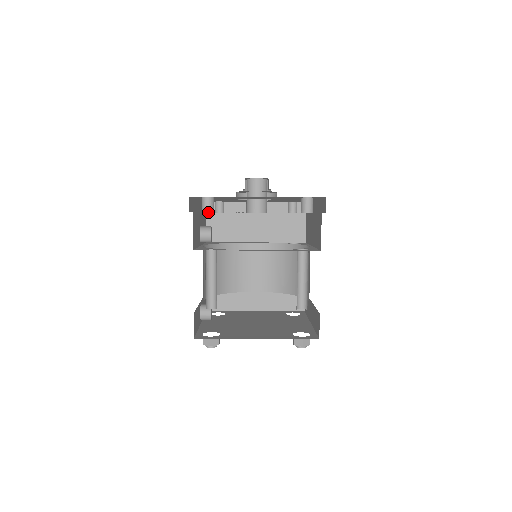
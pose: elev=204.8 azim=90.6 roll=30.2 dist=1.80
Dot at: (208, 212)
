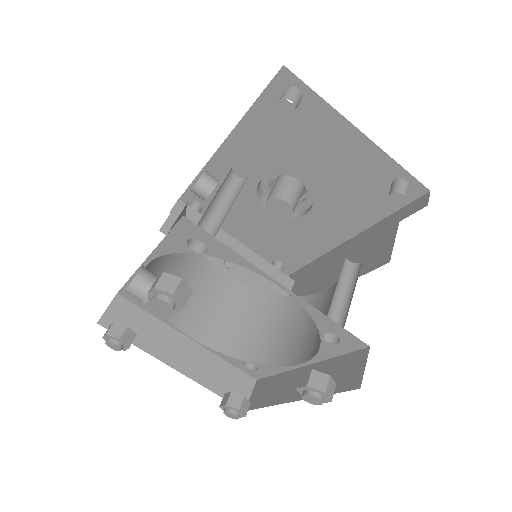
Dot at: (170, 211)
